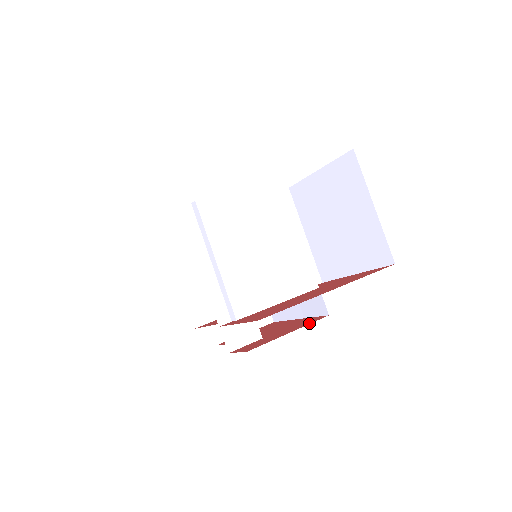
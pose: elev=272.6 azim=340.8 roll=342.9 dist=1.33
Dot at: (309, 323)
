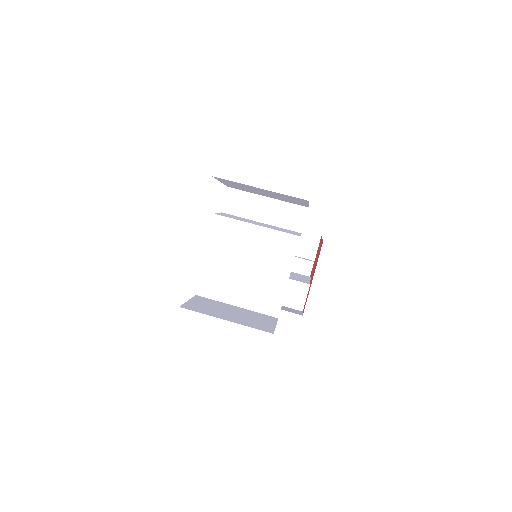
Dot at: occluded
